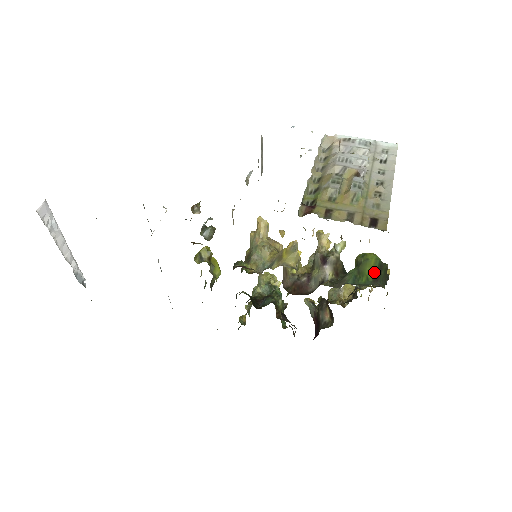
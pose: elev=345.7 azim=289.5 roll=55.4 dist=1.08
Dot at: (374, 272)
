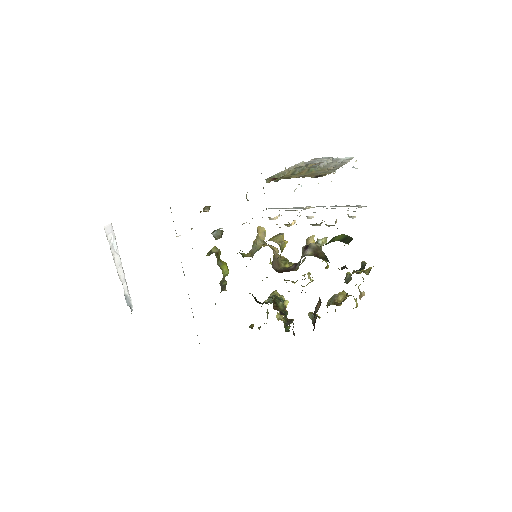
Dot at: (340, 239)
